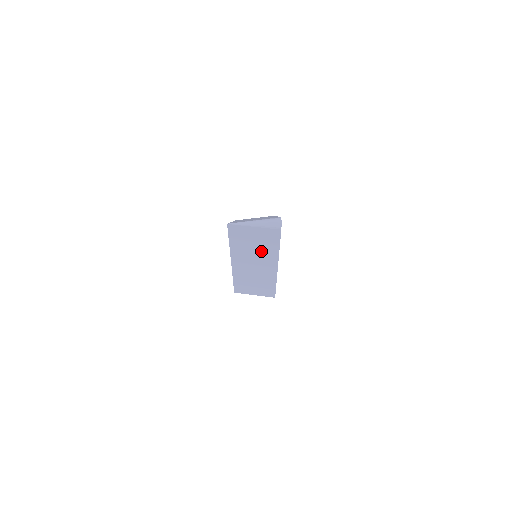
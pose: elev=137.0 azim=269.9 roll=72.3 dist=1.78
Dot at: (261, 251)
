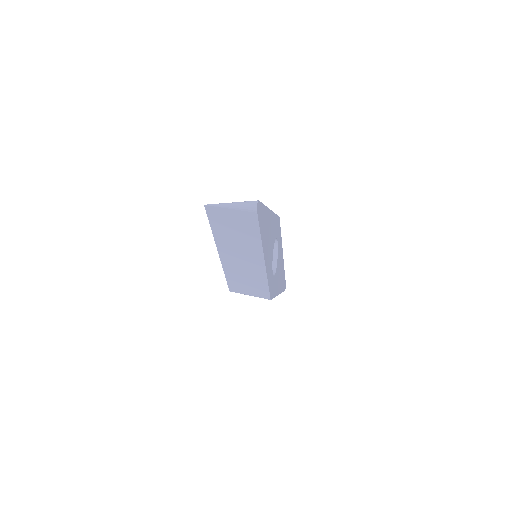
Dot at: (244, 240)
